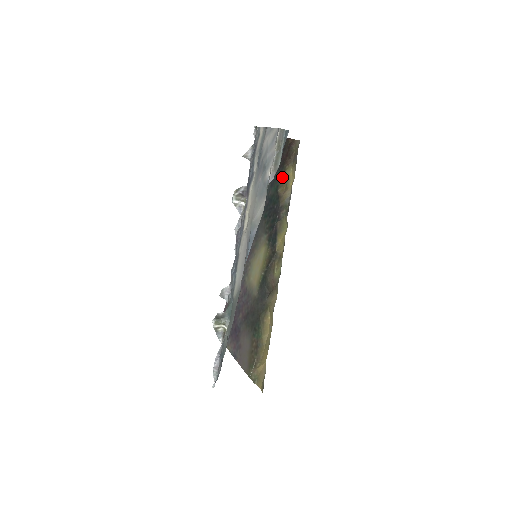
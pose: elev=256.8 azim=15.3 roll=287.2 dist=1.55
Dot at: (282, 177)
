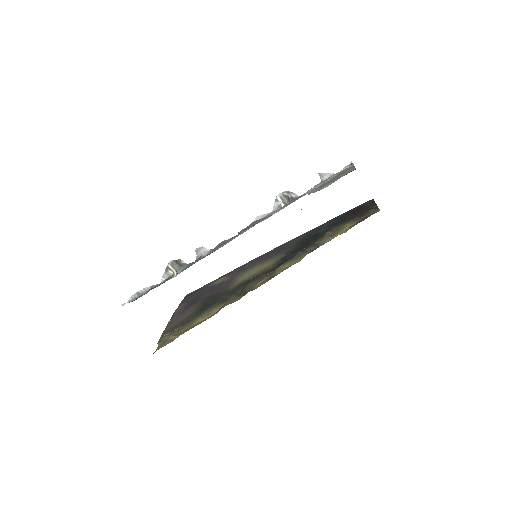
Dot at: (340, 225)
